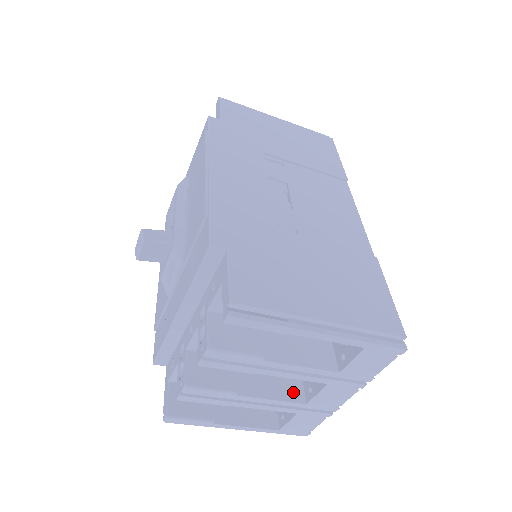
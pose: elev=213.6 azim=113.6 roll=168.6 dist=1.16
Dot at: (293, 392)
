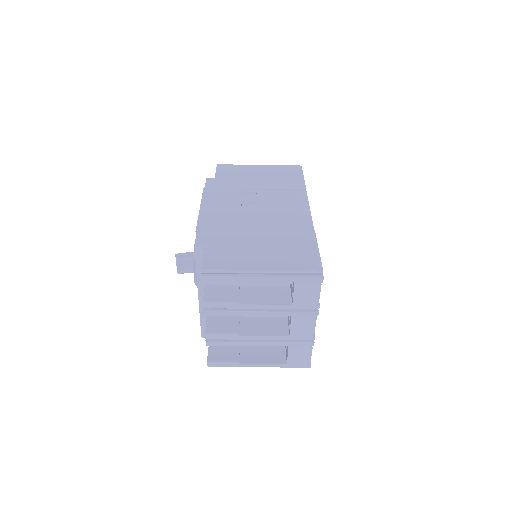
Dot at: (280, 331)
